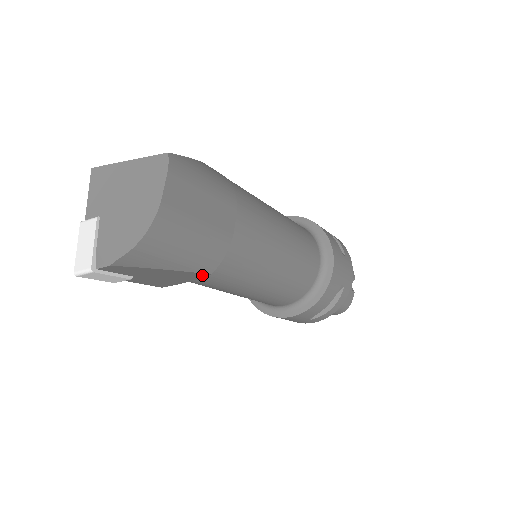
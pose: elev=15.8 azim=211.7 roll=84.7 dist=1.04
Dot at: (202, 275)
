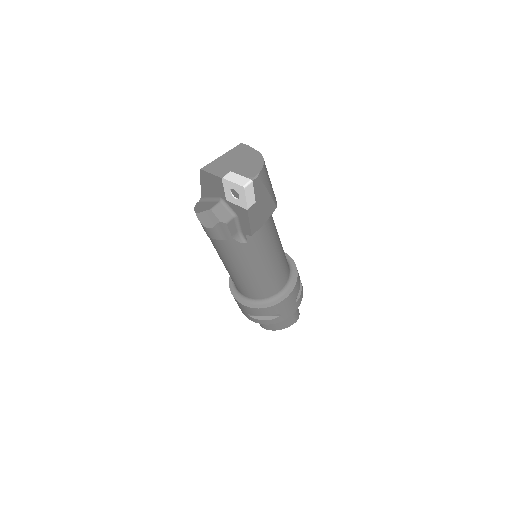
Dot at: (273, 209)
